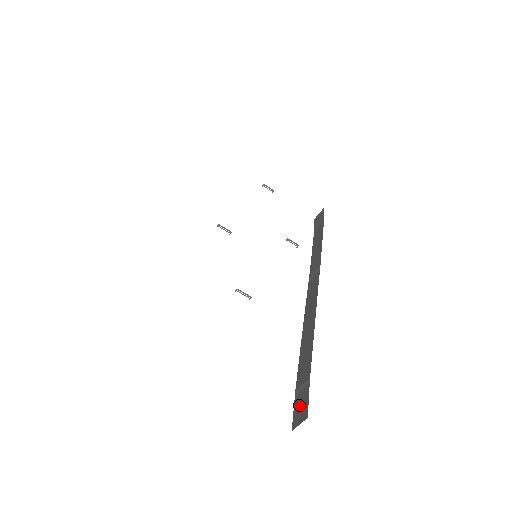
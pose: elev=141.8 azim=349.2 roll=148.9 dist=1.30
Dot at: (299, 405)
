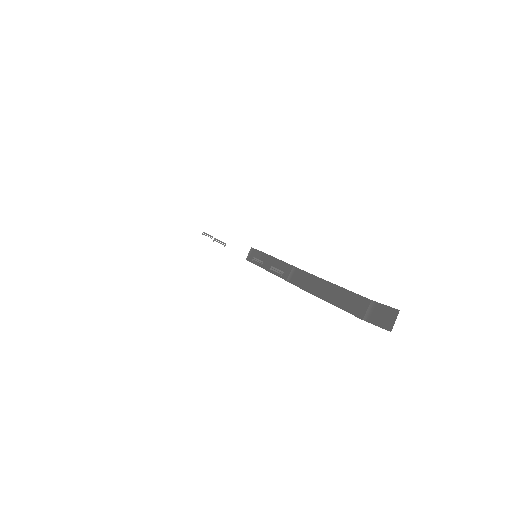
Dot at: (379, 317)
